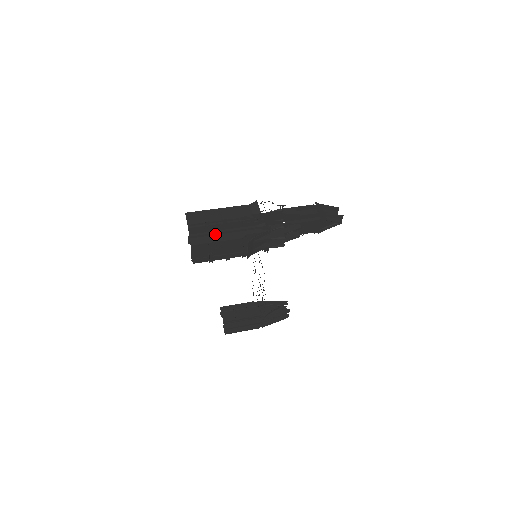
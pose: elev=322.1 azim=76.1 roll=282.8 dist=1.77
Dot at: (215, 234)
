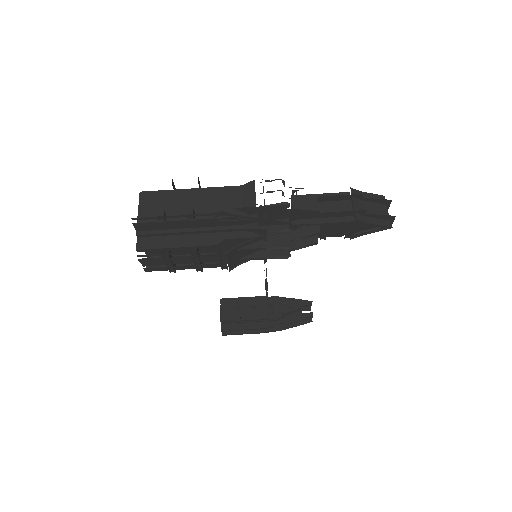
Dot at: (177, 234)
